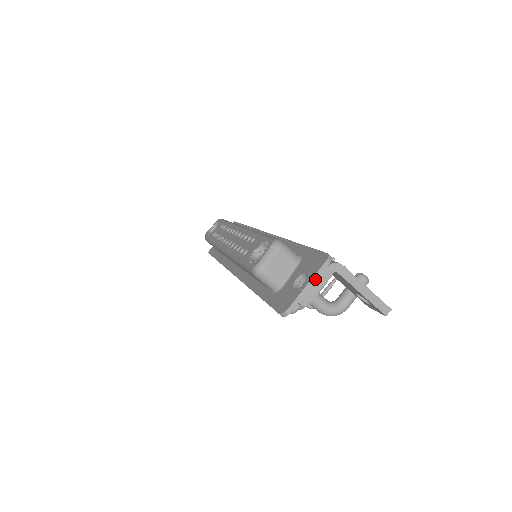
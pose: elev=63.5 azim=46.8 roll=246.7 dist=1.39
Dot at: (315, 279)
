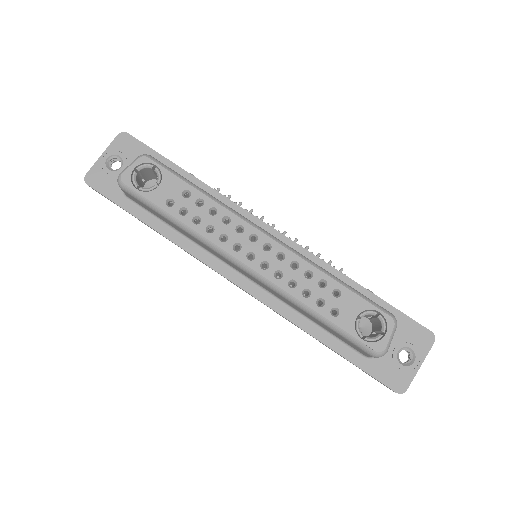
Dot at: (424, 358)
